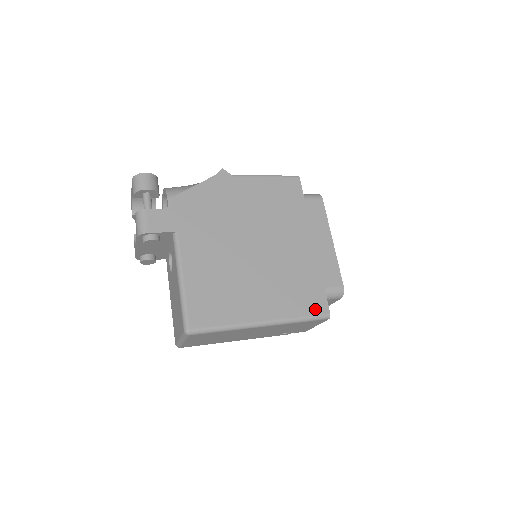
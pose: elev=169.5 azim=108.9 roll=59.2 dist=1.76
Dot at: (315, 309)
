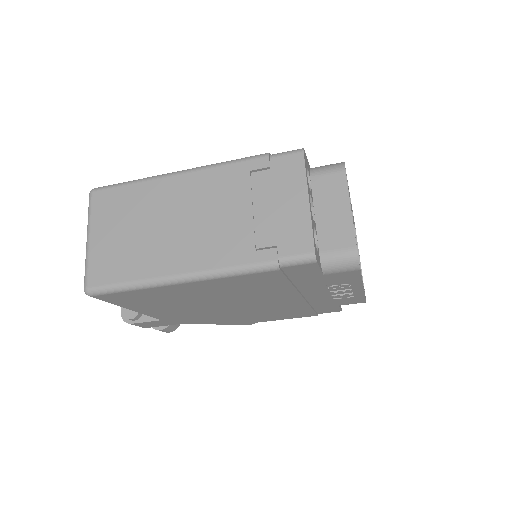
Dot at: occluded
